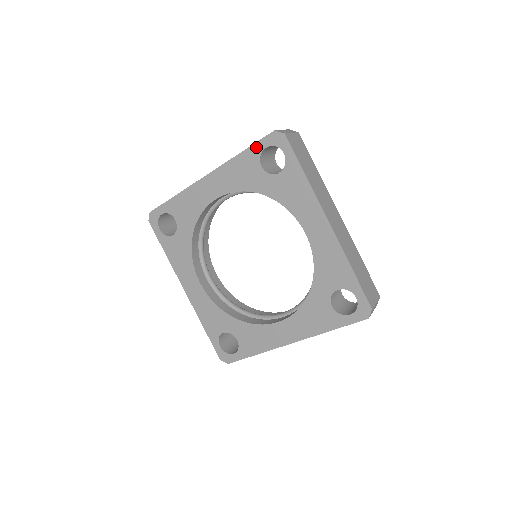
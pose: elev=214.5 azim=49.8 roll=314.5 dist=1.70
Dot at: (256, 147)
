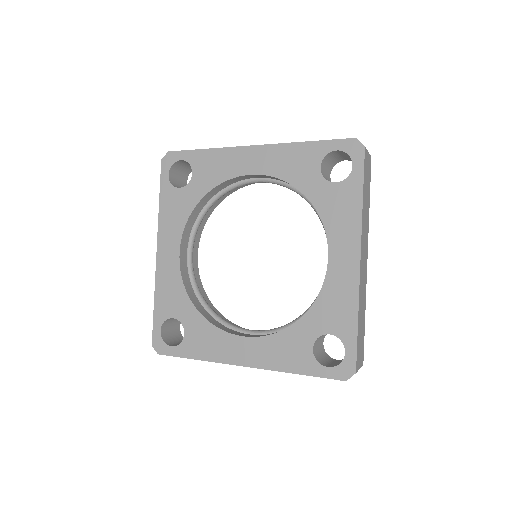
Dot at: (326, 144)
